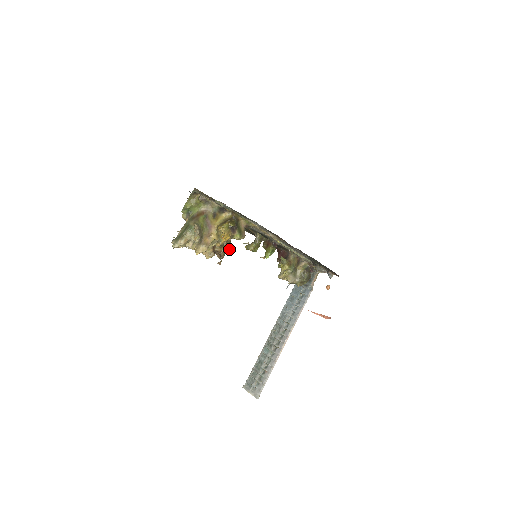
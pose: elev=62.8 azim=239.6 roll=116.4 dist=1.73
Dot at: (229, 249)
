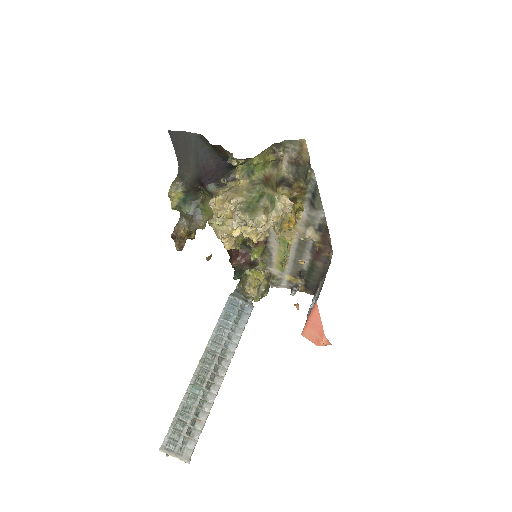
Dot at: (193, 237)
